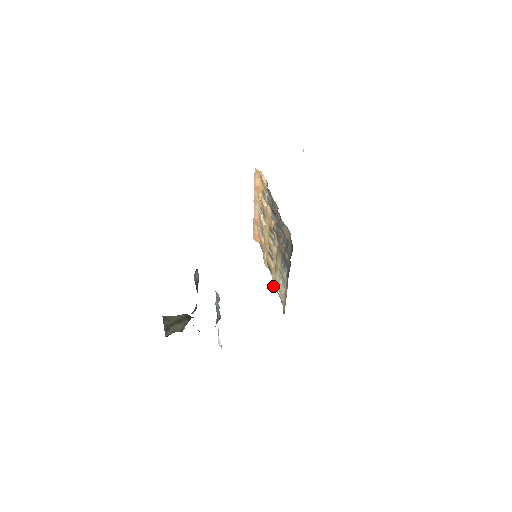
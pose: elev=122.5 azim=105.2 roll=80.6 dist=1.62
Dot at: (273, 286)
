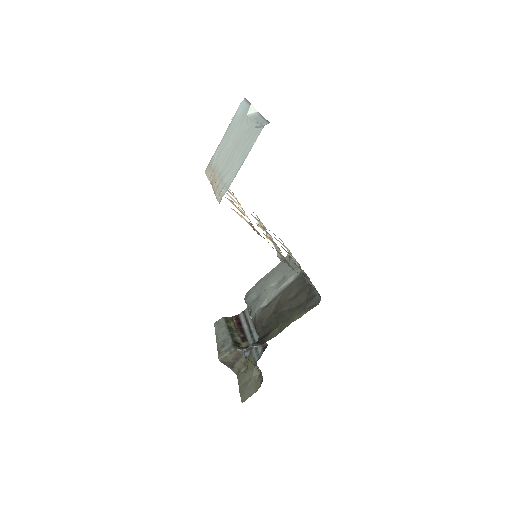
Dot at: occluded
